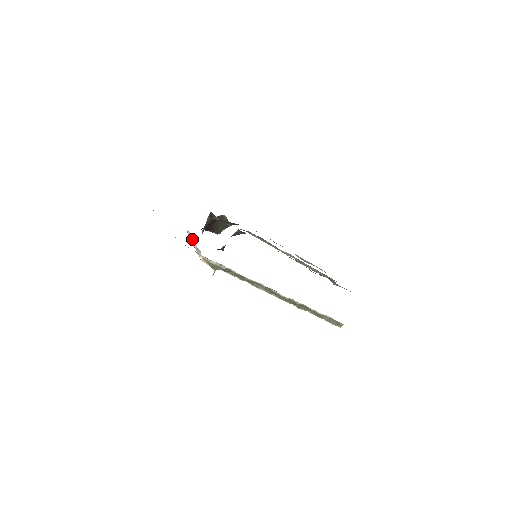
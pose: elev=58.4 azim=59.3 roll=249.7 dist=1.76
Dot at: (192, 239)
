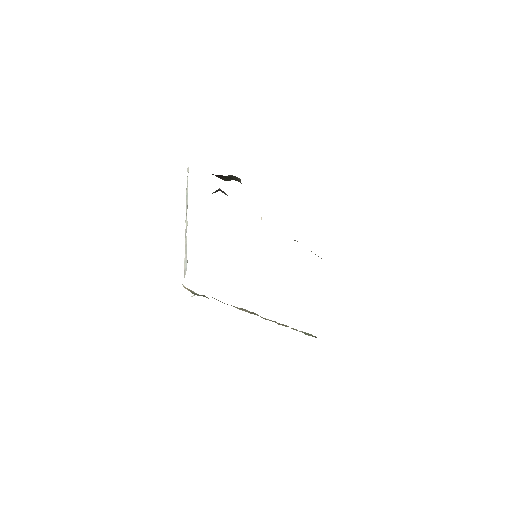
Dot at: (187, 208)
